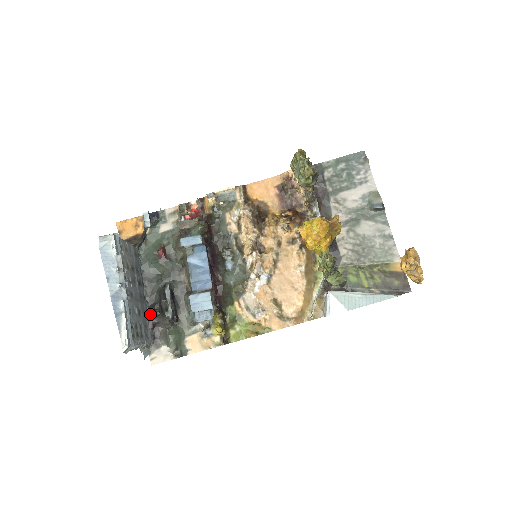
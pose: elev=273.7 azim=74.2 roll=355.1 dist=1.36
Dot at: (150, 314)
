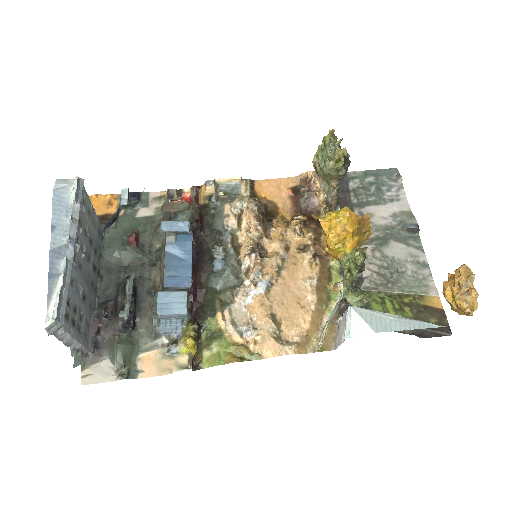
Dot at: (98, 313)
